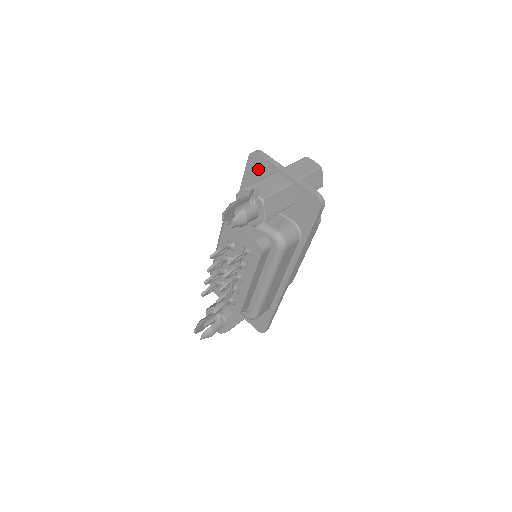
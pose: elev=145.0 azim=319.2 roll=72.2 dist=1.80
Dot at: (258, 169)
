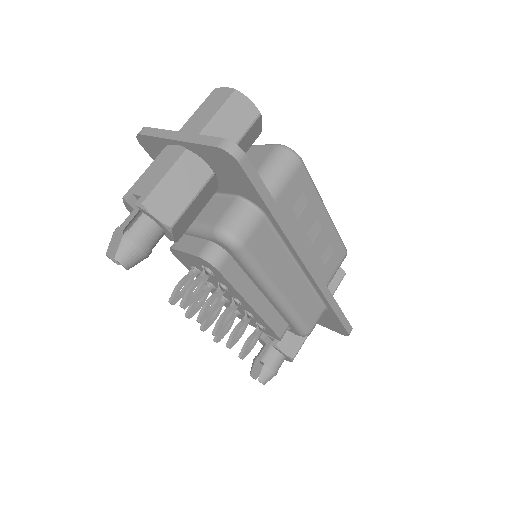
Dot at: (158, 153)
